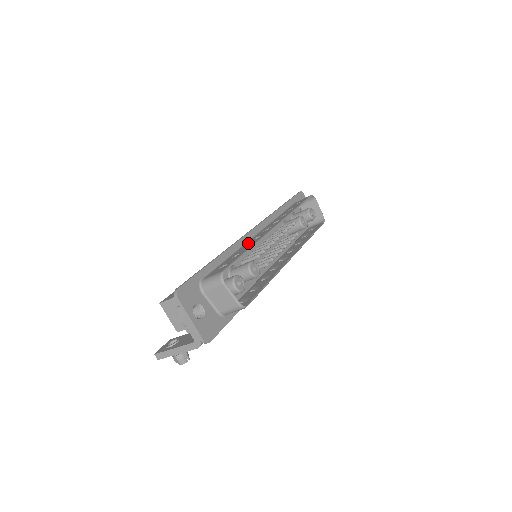
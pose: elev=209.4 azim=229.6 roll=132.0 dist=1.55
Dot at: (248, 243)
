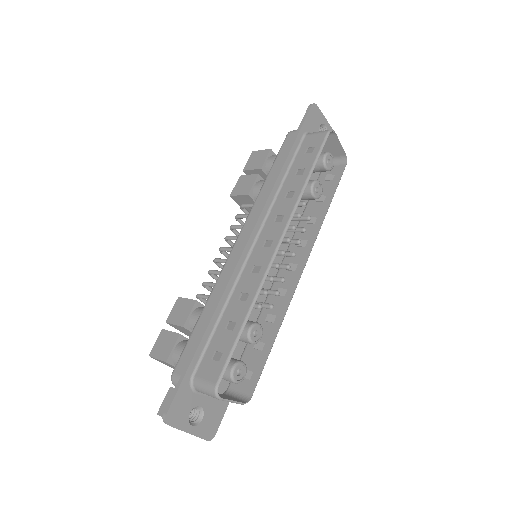
Dot at: (244, 281)
